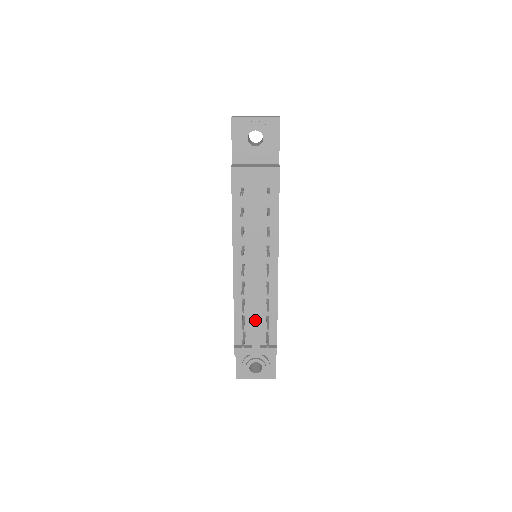
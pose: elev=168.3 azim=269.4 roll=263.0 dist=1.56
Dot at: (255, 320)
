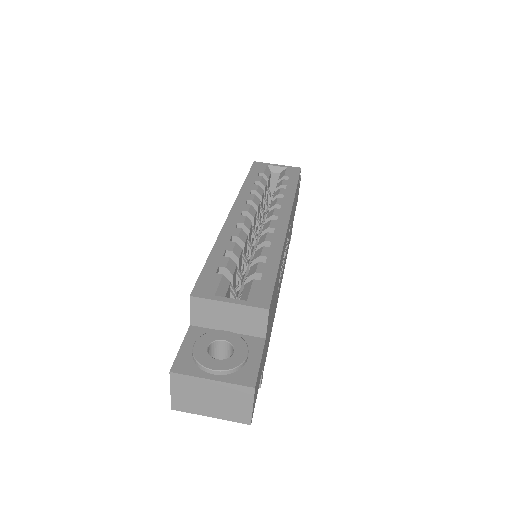
Dot at: occluded
